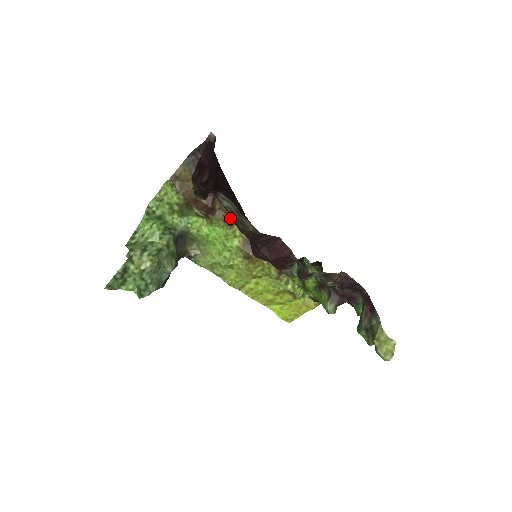
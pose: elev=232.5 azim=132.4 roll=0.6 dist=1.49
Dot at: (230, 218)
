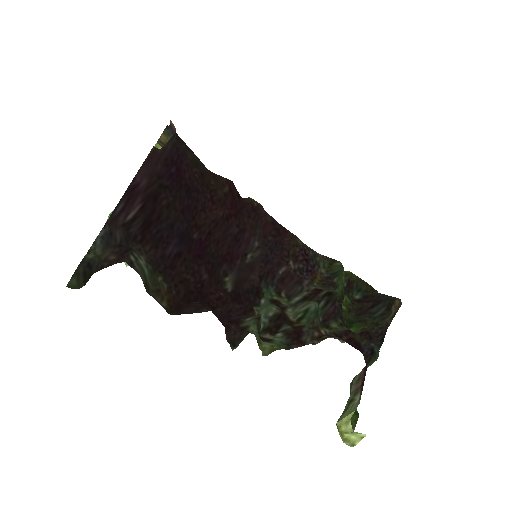
Dot at: occluded
